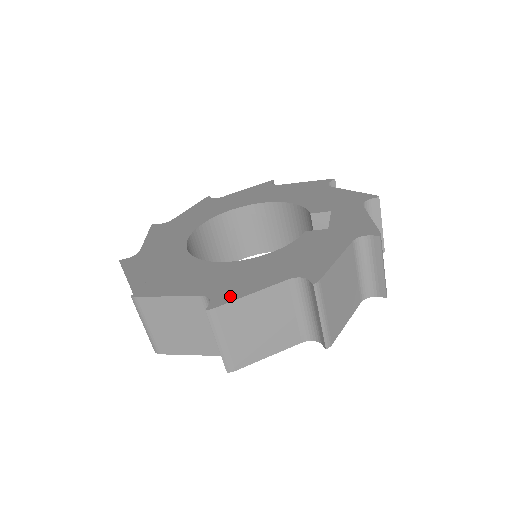
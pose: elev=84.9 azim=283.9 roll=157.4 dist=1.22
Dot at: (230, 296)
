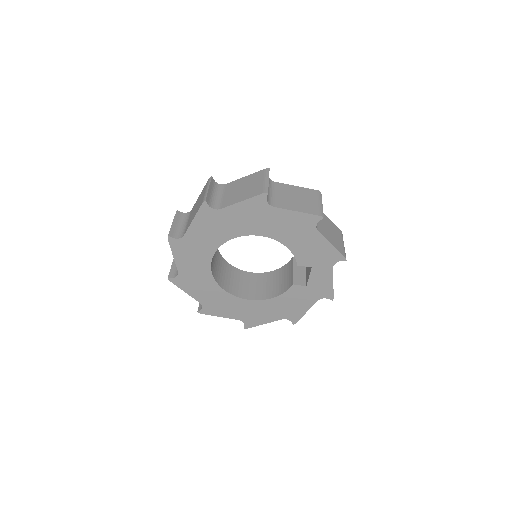
Dot at: (254, 324)
